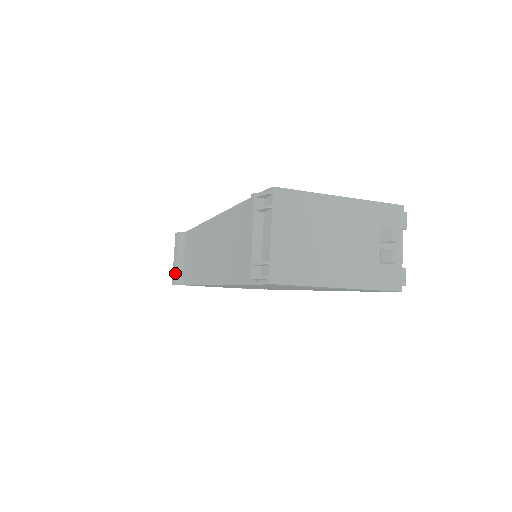
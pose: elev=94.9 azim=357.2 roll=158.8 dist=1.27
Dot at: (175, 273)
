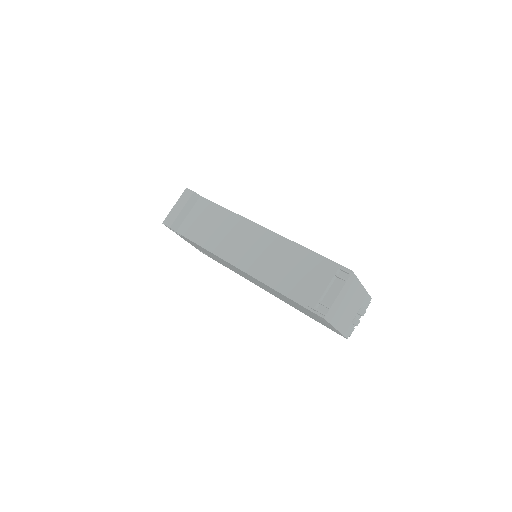
Dot at: (175, 220)
